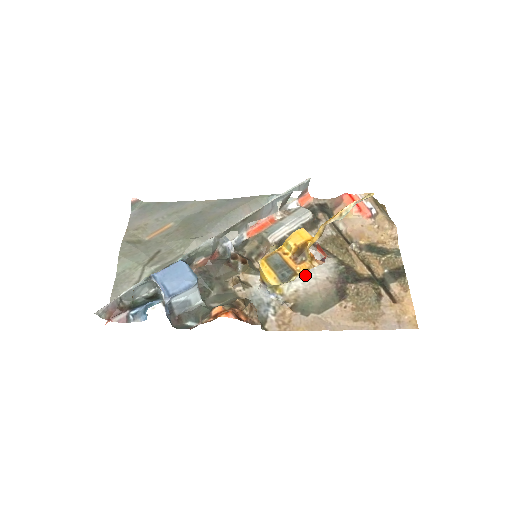
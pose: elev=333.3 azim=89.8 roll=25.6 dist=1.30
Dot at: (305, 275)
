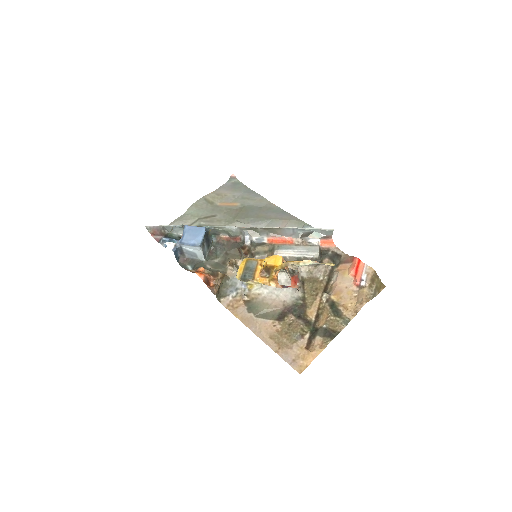
Dot at: (274, 289)
